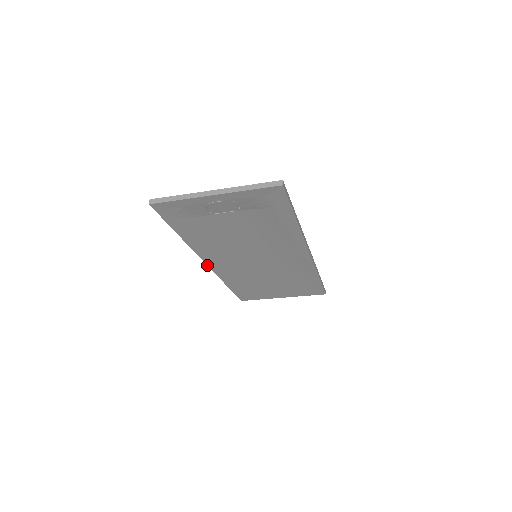
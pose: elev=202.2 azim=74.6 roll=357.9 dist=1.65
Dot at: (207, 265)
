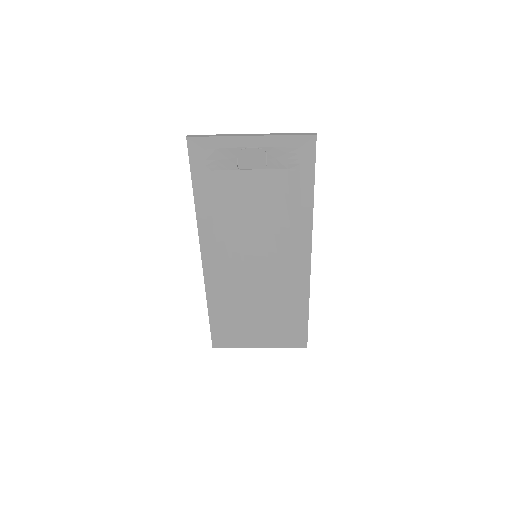
Dot at: (202, 262)
